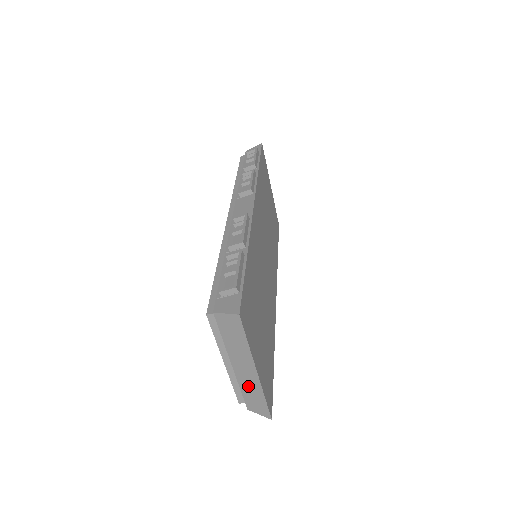
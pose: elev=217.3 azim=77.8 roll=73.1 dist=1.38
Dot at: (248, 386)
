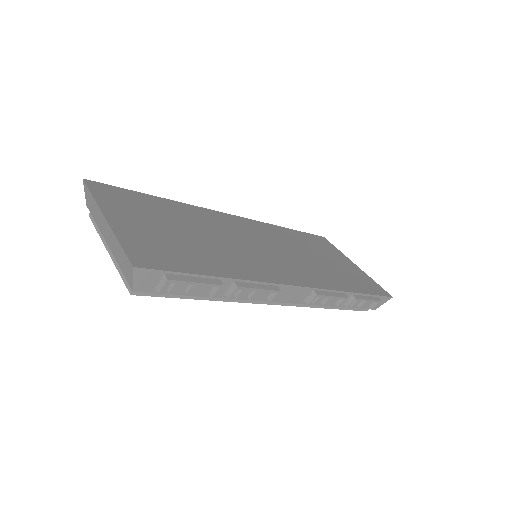
Dot at: (115, 249)
